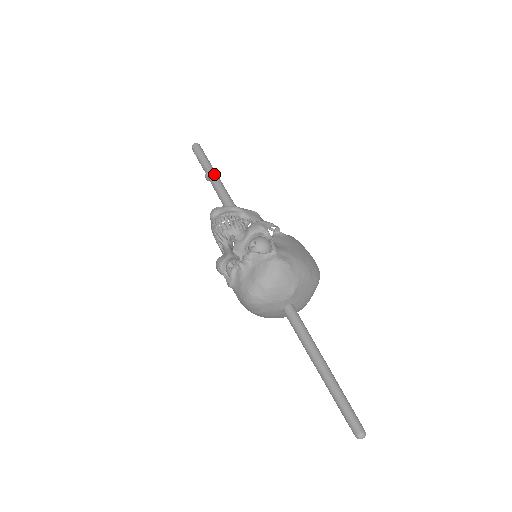
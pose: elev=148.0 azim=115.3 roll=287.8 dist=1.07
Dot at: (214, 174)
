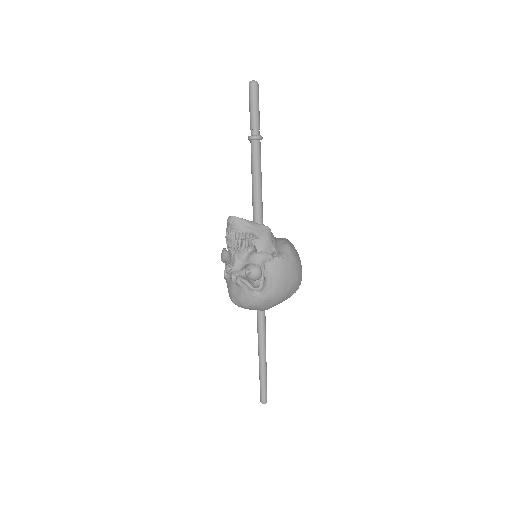
Dot at: (256, 143)
